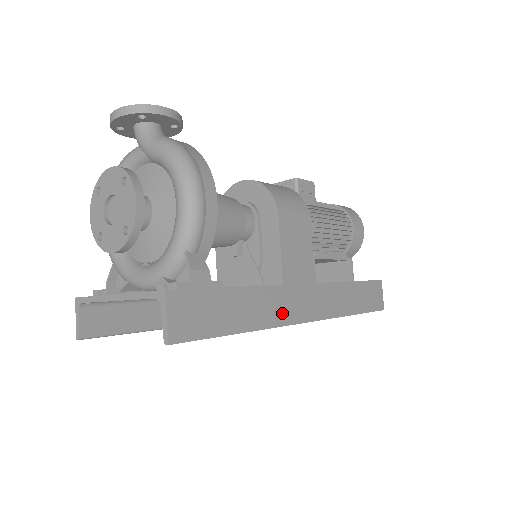
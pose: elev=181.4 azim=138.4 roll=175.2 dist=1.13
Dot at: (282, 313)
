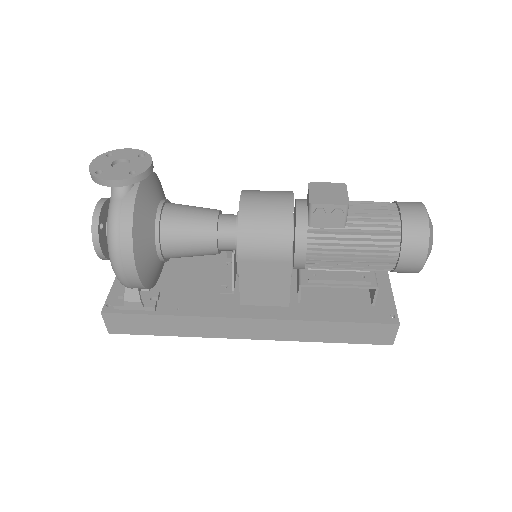
Dot at: (215, 331)
